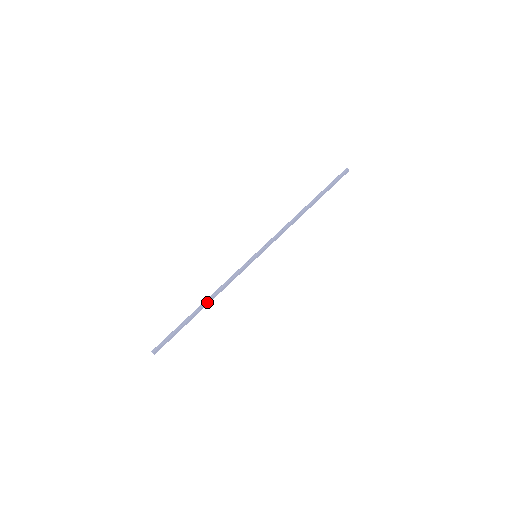
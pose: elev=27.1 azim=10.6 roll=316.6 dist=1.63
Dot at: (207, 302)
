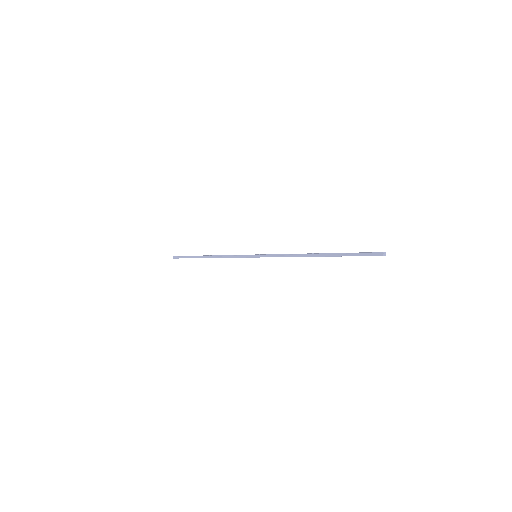
Dot at: occluded
